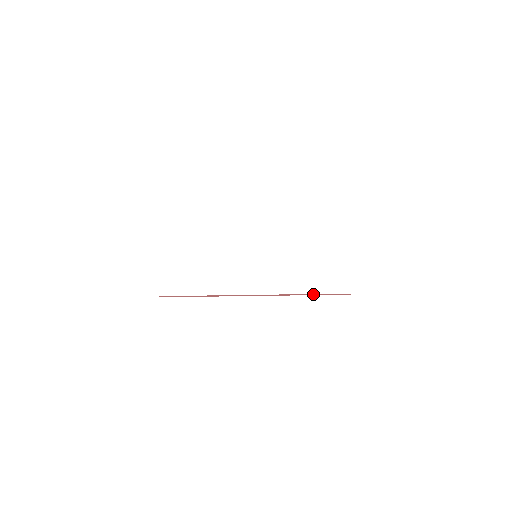
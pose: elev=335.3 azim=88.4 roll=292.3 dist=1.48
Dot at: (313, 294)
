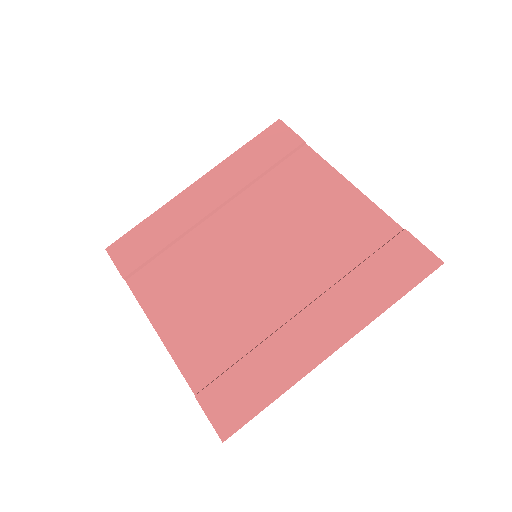
Dot at: (271, 168)
